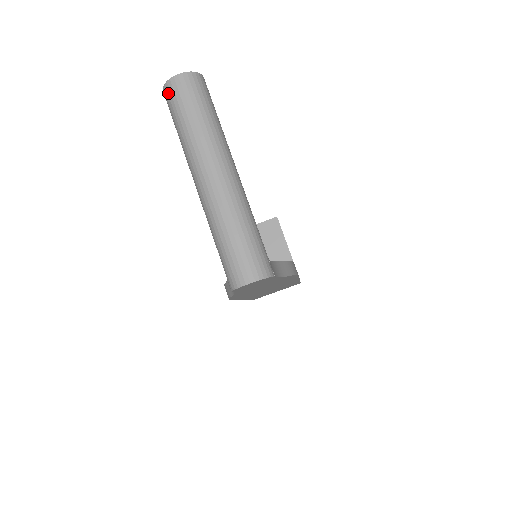
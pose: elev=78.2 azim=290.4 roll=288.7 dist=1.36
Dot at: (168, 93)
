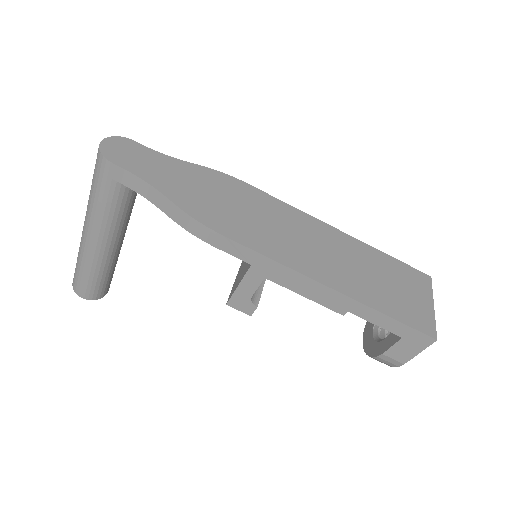
Dot at: (74, 284)
